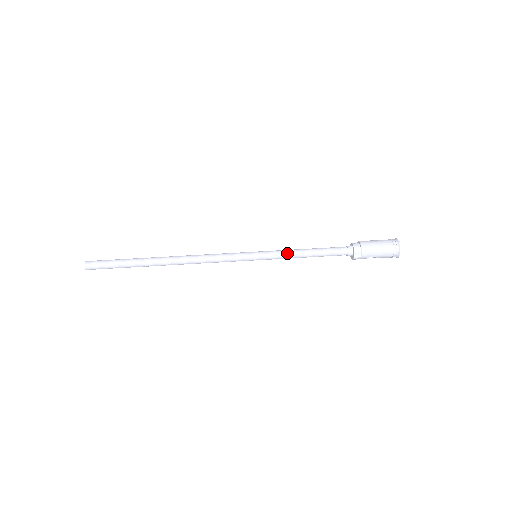
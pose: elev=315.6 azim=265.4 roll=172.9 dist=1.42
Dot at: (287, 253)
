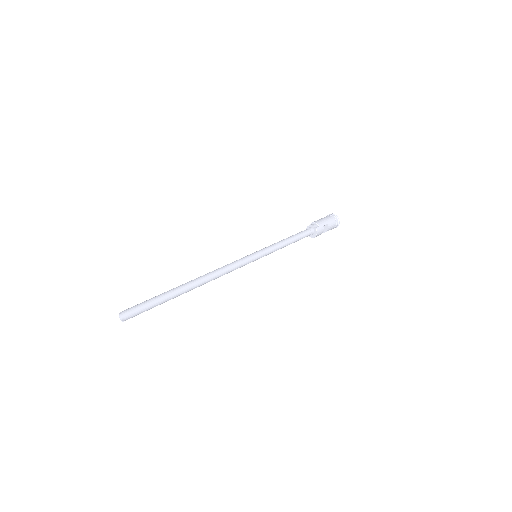
Dot at: (274, 244)
